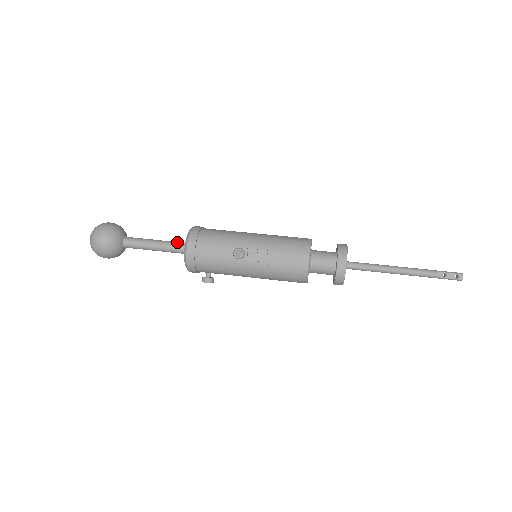
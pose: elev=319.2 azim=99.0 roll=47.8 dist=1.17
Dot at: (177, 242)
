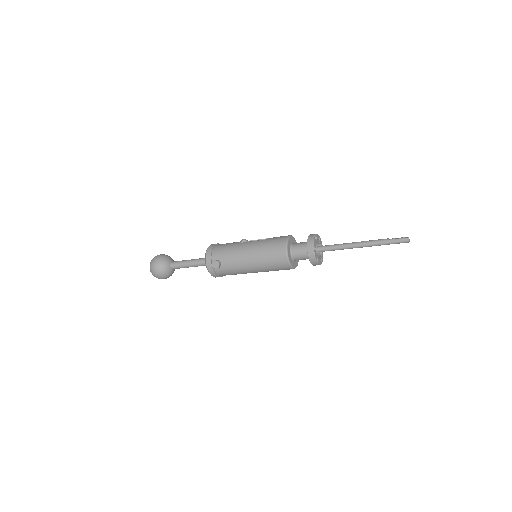
Dot at: occluded
